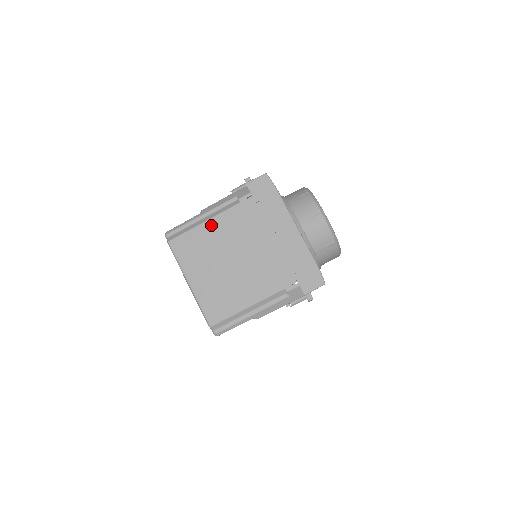
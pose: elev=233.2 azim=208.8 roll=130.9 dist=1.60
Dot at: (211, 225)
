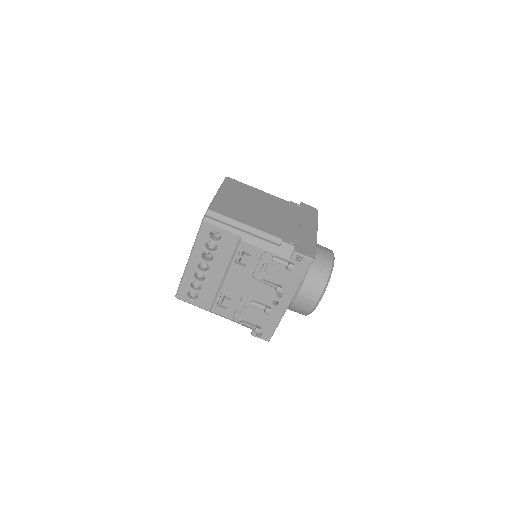
Dot at: (262, 193)
